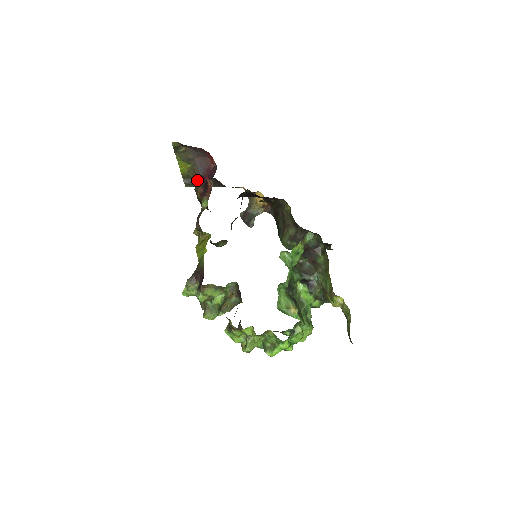
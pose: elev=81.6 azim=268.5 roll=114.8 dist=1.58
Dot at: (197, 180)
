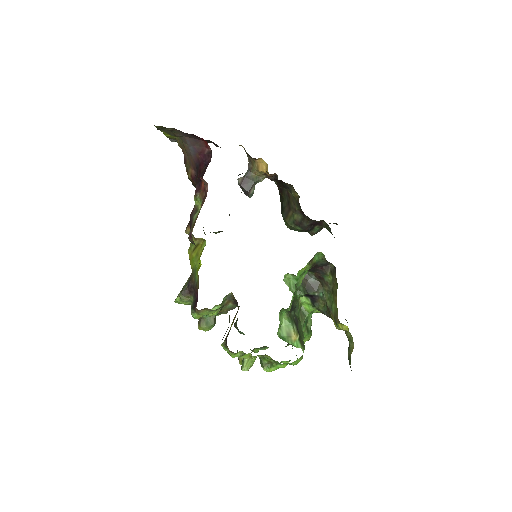
Dot at: (187, 156)
